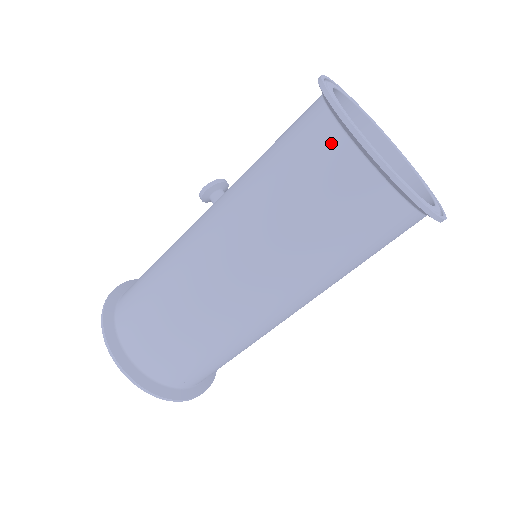
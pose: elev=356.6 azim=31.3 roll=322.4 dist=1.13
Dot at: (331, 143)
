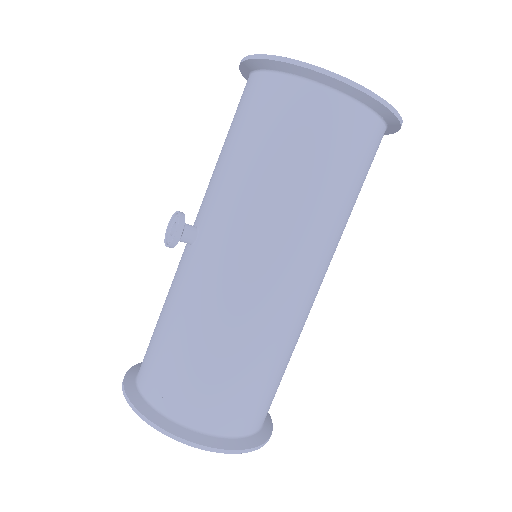
Dot at: (346, 114)
